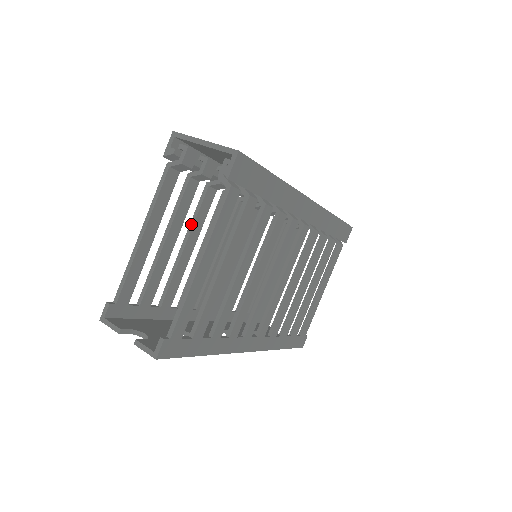
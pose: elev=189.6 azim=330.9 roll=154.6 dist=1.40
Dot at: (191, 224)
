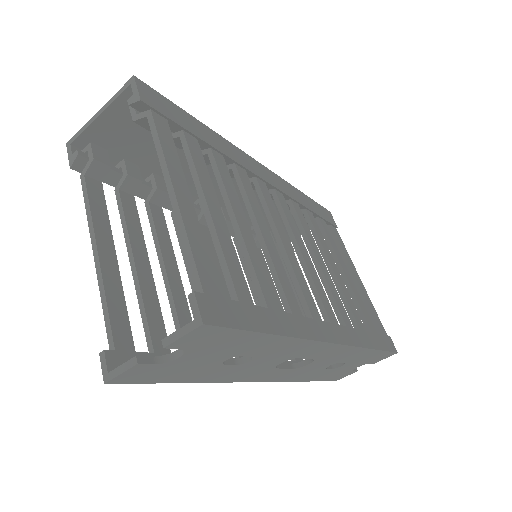
Dot at: (157, 247)
